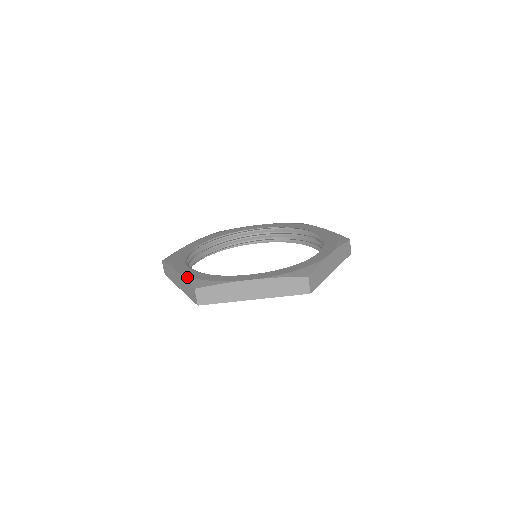
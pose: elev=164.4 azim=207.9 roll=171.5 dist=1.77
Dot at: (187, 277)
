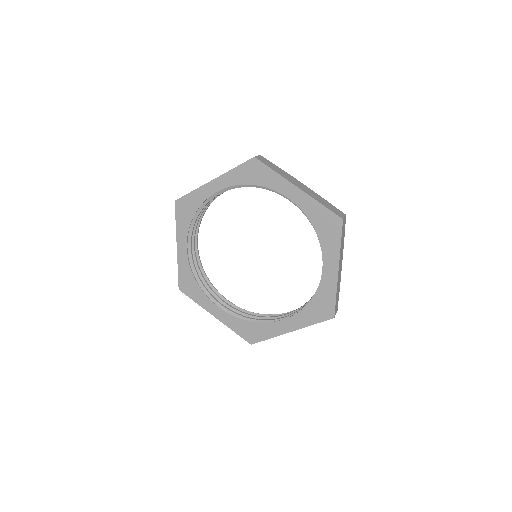
Dot at: occluded
